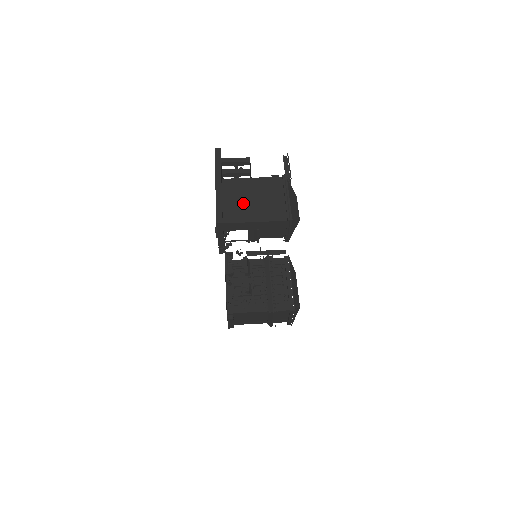
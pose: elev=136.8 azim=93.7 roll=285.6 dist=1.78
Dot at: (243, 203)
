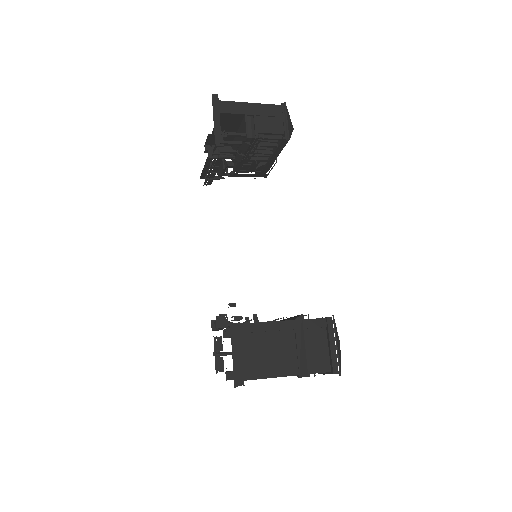
Dot at: occluded
